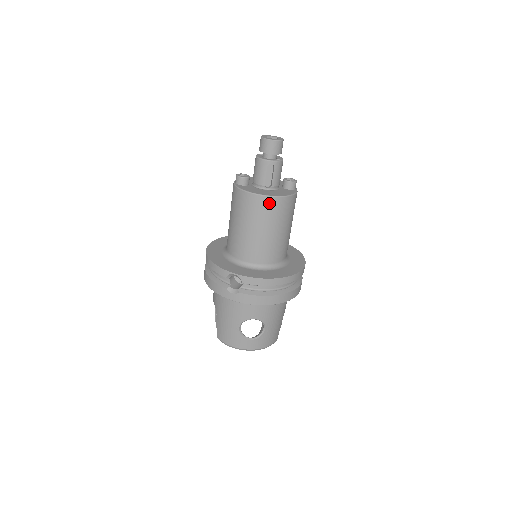
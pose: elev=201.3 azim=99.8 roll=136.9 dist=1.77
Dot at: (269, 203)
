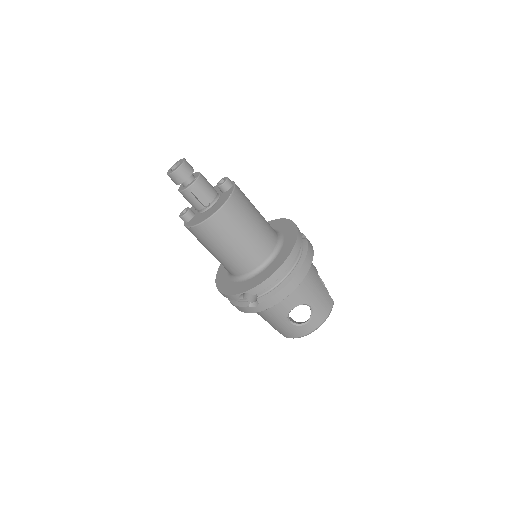
Dot at: (216, 221)
